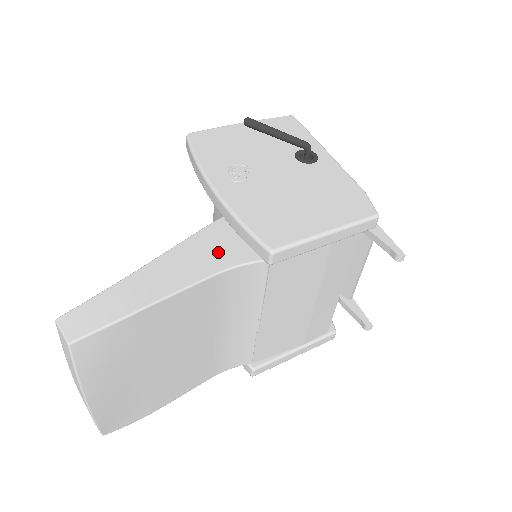
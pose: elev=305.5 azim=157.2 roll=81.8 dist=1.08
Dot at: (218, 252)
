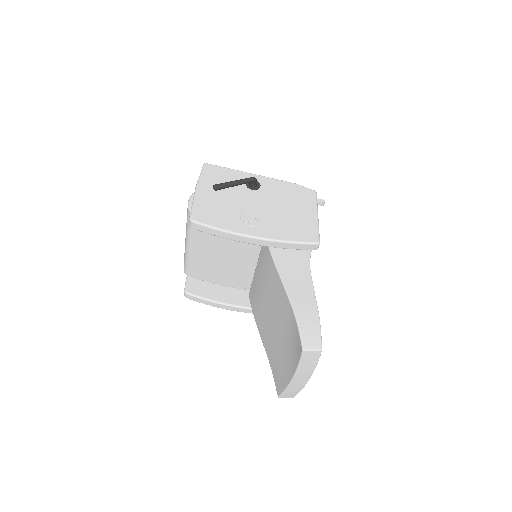
Dot at: (296, 264)
